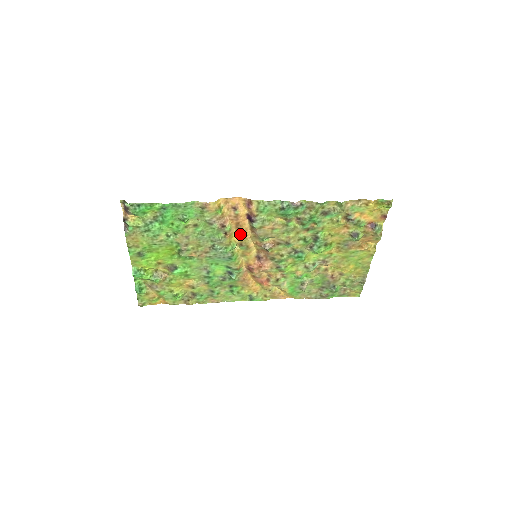
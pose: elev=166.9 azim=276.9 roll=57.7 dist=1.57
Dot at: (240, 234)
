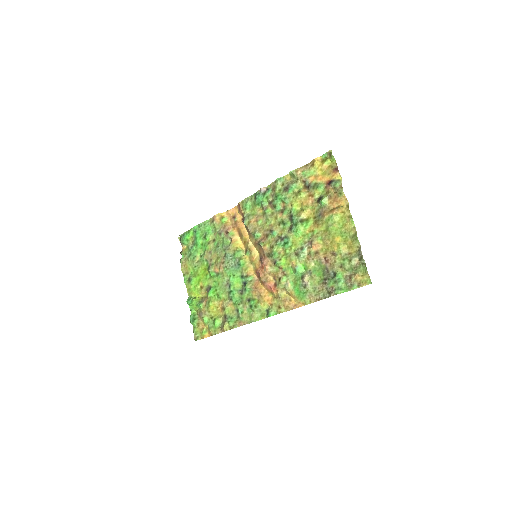
Dot at: (244, 240)
